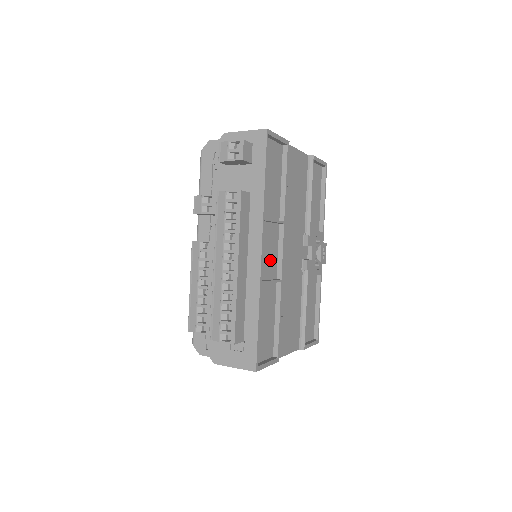
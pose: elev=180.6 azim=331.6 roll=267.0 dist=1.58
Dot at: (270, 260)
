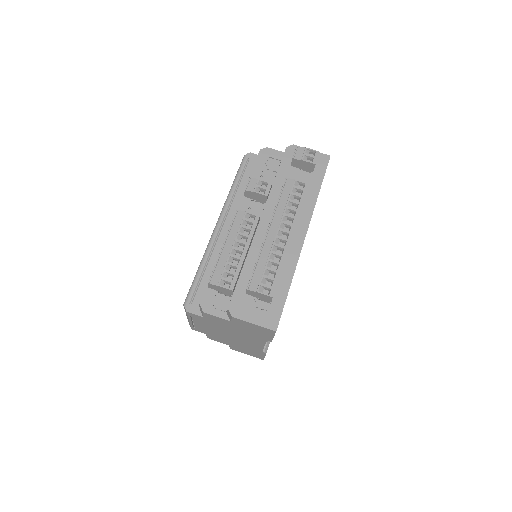
Dot at: occluded
